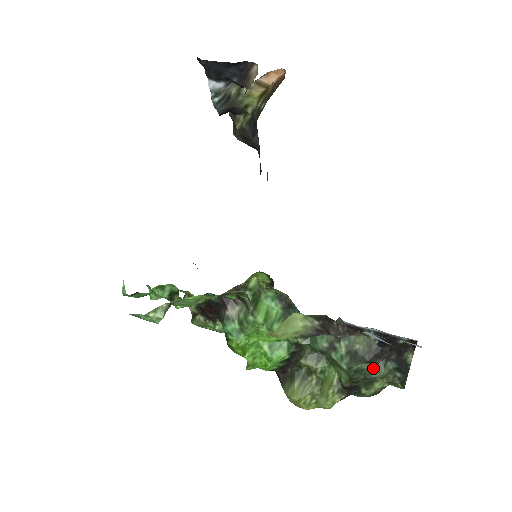
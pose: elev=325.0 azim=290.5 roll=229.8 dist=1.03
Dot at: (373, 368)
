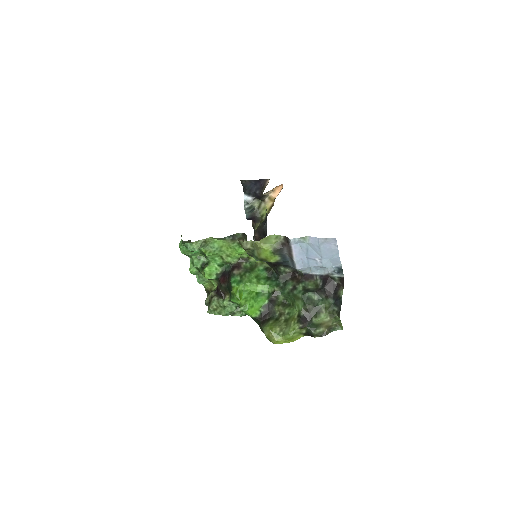
Dot at: (319, 300)
